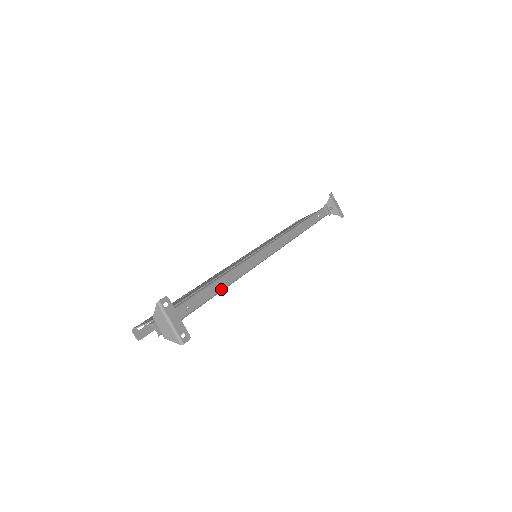
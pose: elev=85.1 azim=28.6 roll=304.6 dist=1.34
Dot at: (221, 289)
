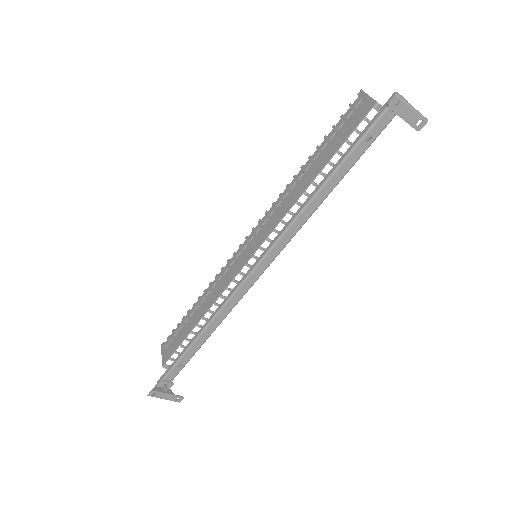
Dot at: (208, 336)
